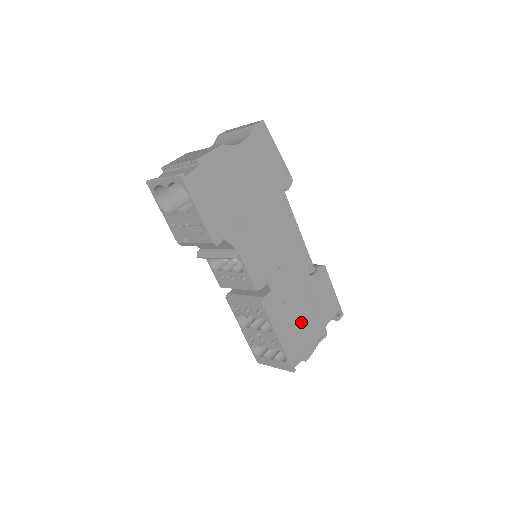
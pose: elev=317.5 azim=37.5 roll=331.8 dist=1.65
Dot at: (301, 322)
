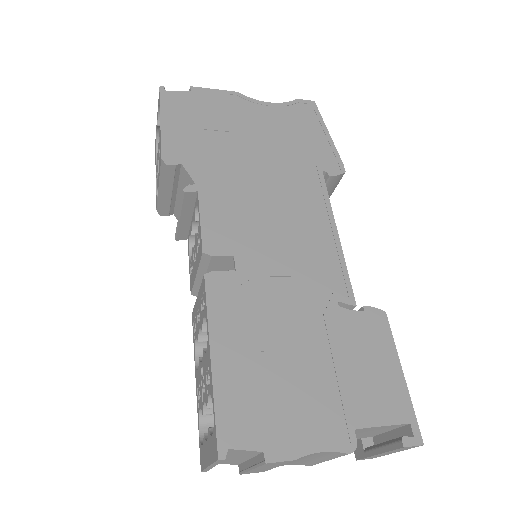
Dot at: (285, 370)
